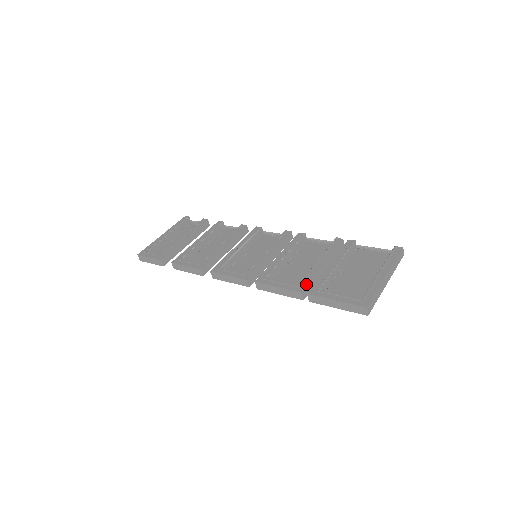
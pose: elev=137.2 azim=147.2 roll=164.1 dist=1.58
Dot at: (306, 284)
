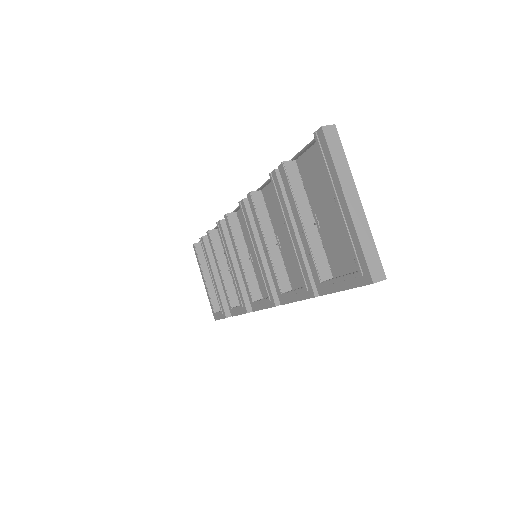
Dot at: (308, 281)
